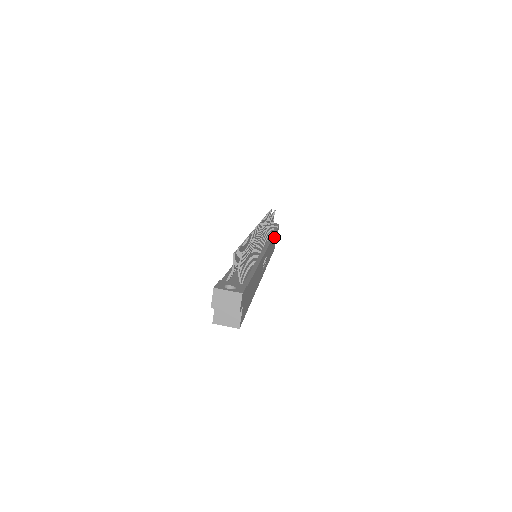
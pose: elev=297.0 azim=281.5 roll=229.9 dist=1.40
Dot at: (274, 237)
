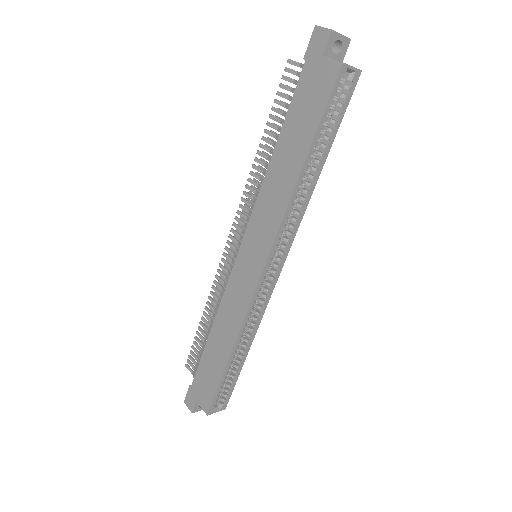
Dot at: occluded
